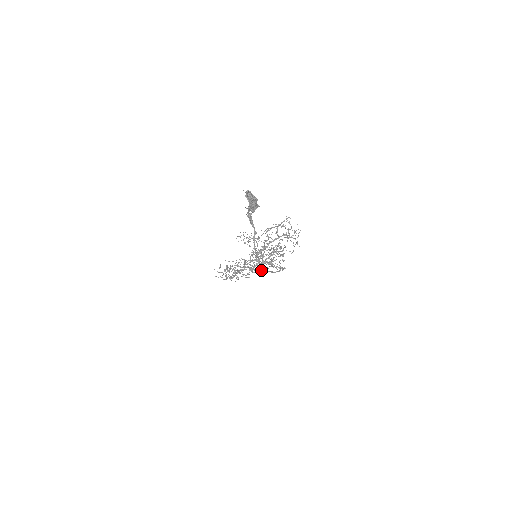
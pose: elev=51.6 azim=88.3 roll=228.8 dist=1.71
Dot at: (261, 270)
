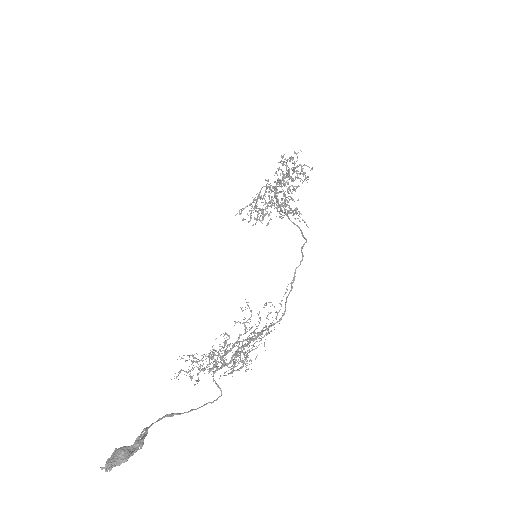
Dot at: occluded
